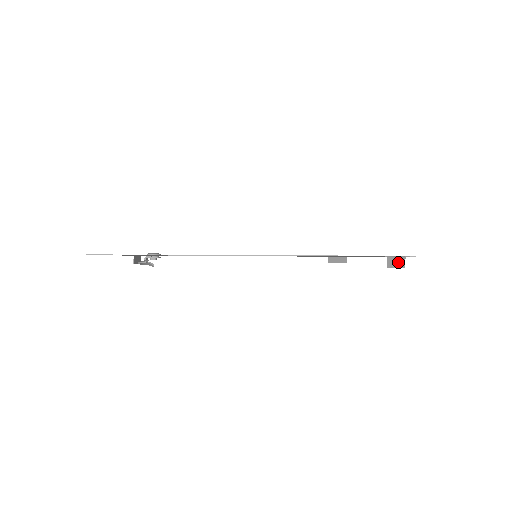
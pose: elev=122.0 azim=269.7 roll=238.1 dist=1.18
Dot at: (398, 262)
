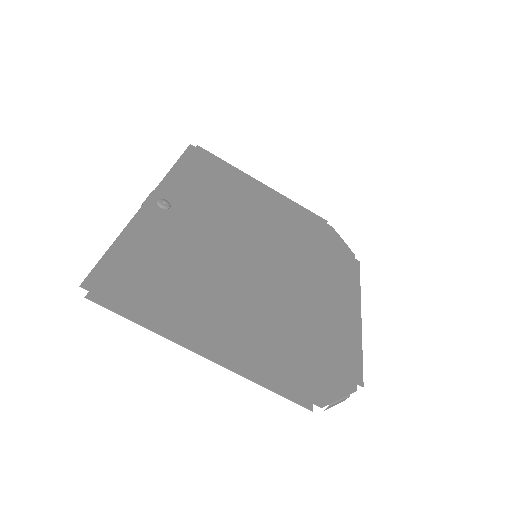
Dot at: (339, 402)
